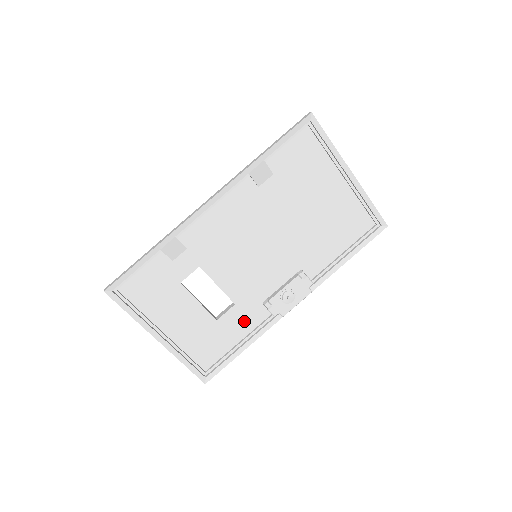
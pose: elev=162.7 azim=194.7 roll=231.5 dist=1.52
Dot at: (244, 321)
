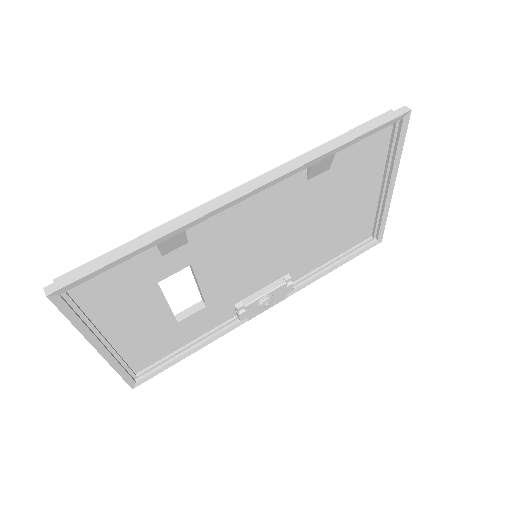
Dot at: (206, 322)
